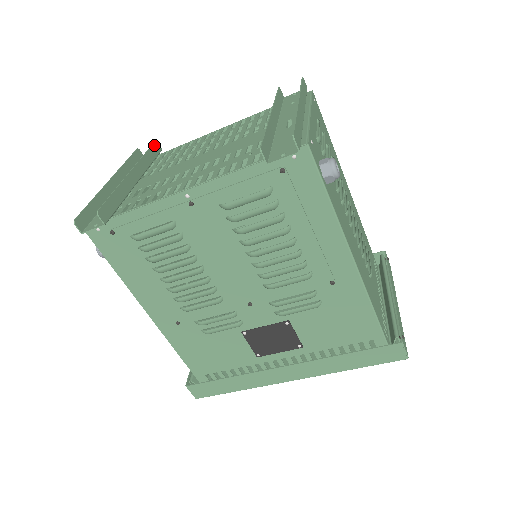
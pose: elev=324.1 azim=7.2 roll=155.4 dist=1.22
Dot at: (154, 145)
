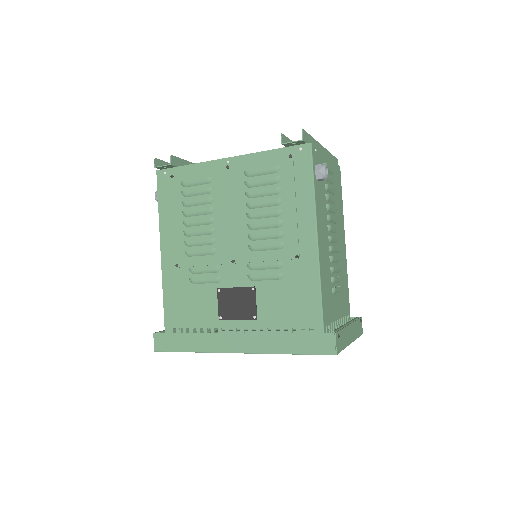
Dot at: occluded
